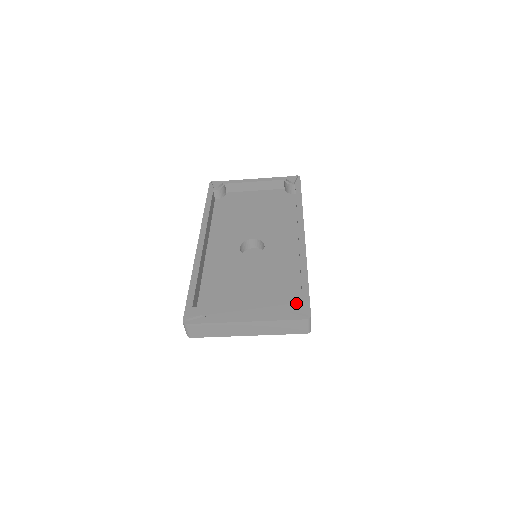
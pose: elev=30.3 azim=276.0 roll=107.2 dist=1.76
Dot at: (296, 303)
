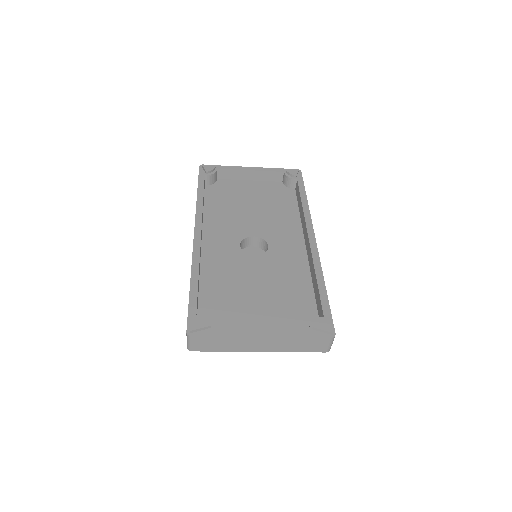
Dot at: (317, 318)
